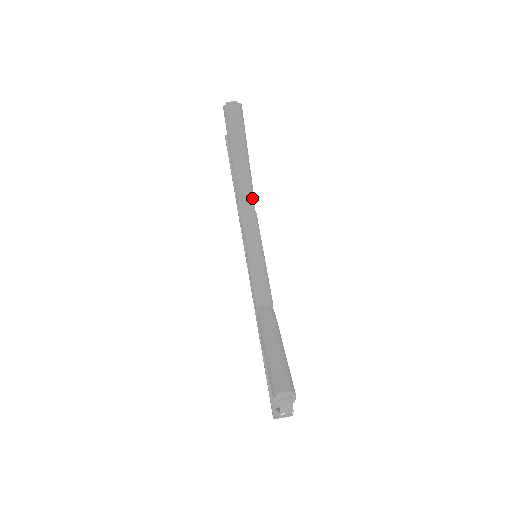
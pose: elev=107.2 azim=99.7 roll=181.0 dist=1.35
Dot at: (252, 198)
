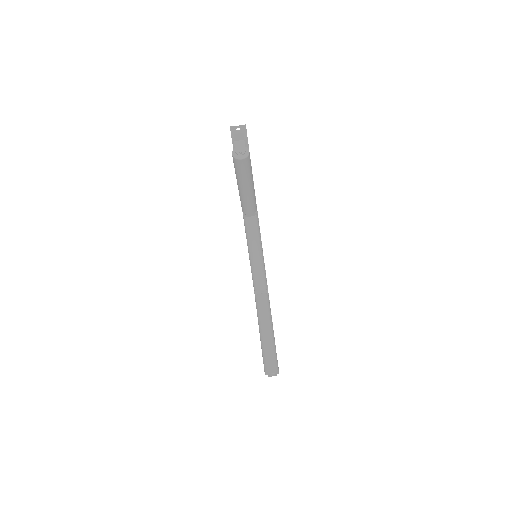
Dot at: (255, 208)
